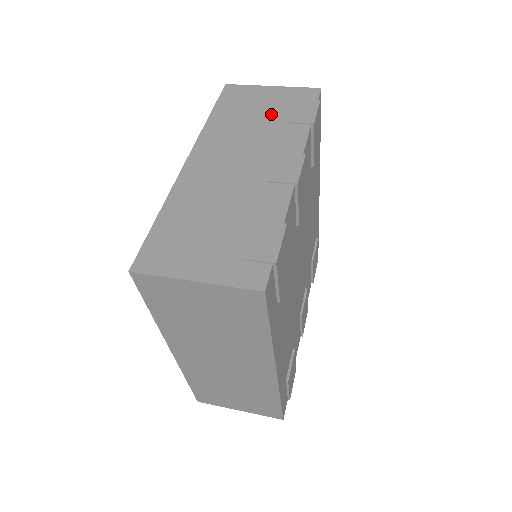
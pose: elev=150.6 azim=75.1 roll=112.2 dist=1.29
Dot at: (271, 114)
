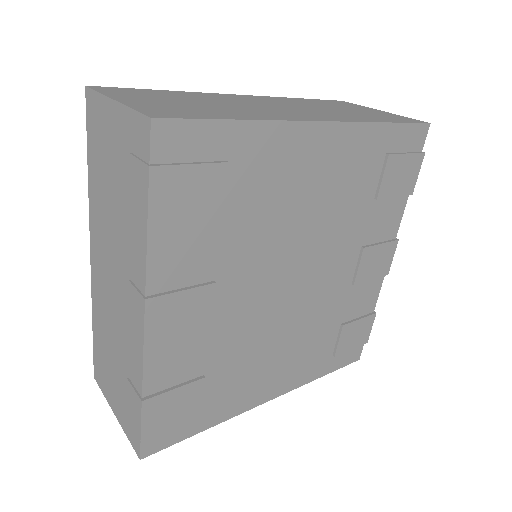
Dot at: (119, 186)
